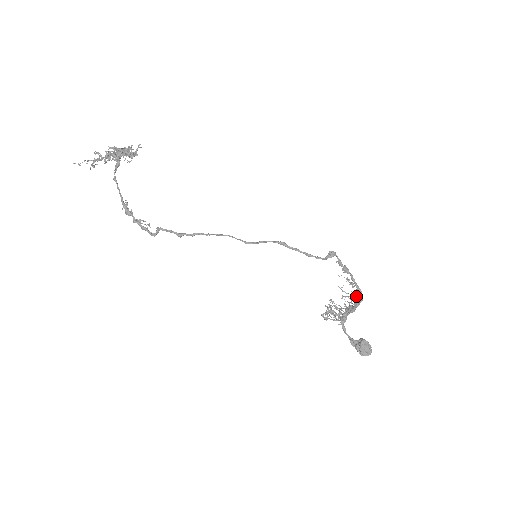
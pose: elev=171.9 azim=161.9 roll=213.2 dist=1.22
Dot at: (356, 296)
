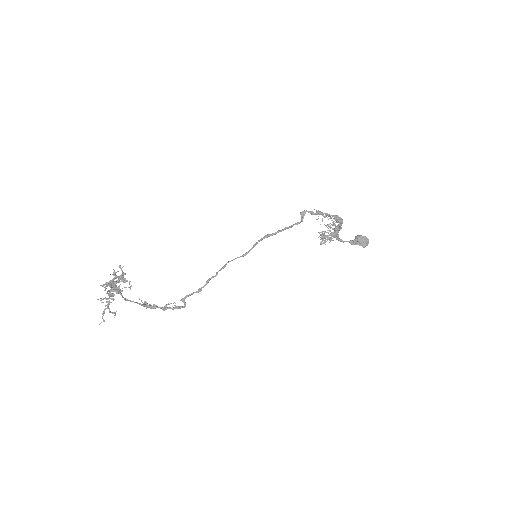
Dot at: (337, 221)
